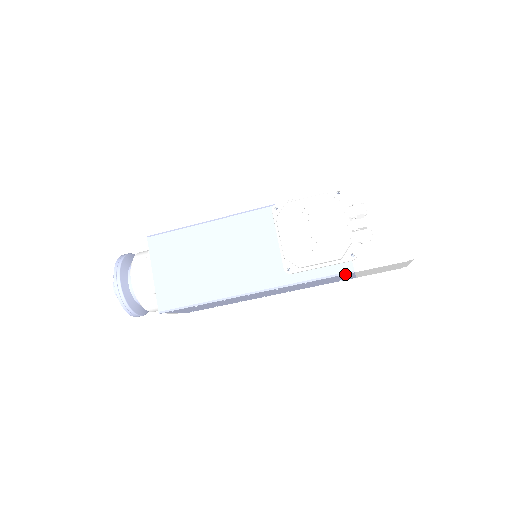
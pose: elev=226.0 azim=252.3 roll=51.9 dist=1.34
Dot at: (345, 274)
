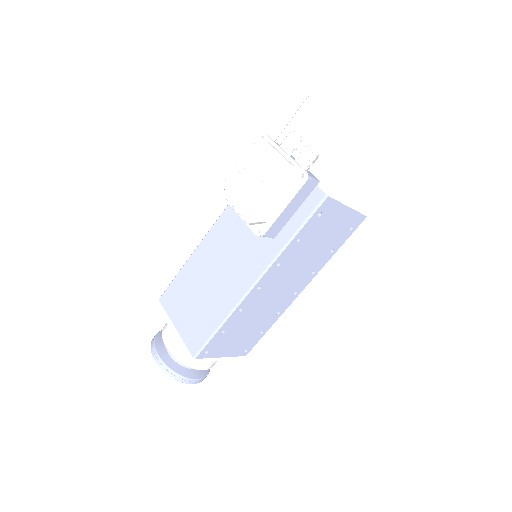
Dot at: (322, 205)
